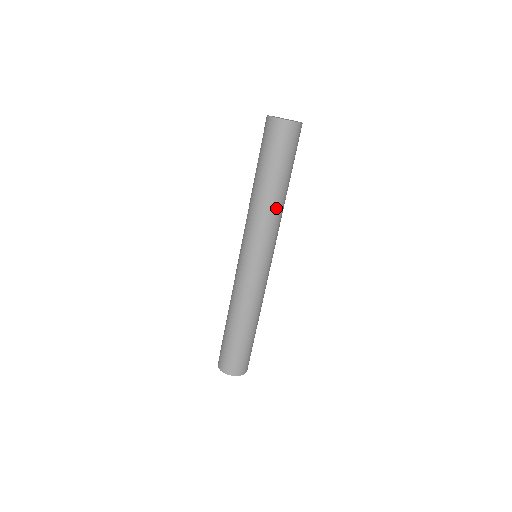
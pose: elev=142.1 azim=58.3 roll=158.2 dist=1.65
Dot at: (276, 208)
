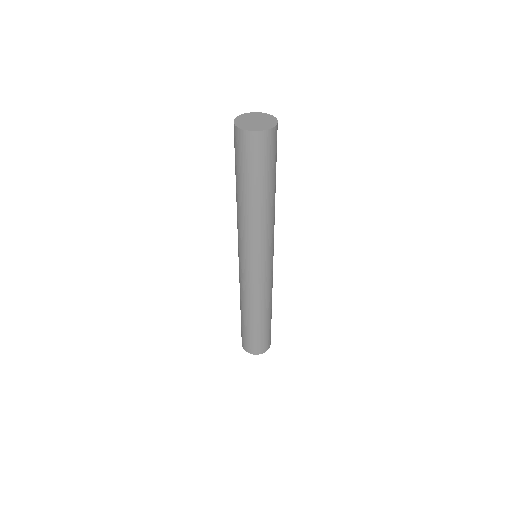
Dot at: (274, 211)
